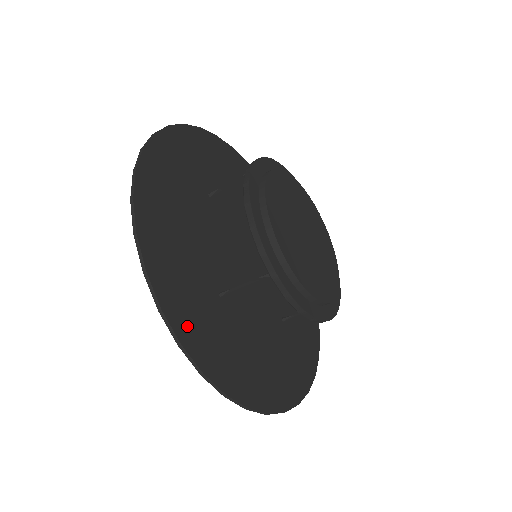
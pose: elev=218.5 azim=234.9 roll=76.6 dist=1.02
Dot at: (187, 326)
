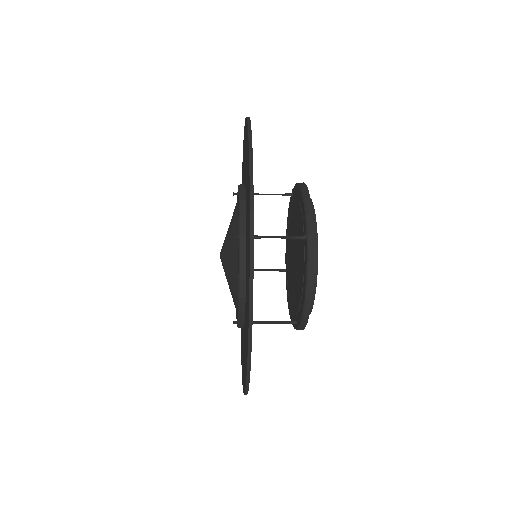
Dot at: occluded
